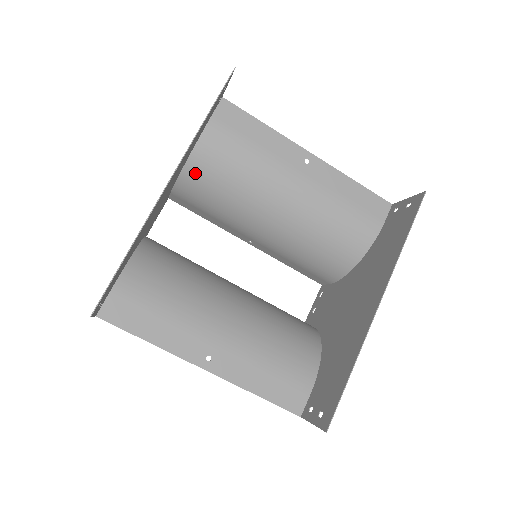
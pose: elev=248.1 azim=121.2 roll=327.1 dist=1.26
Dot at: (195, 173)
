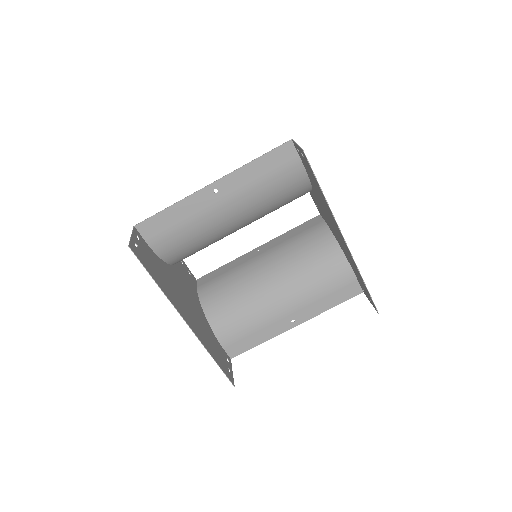
Dot at: (177, 259)
